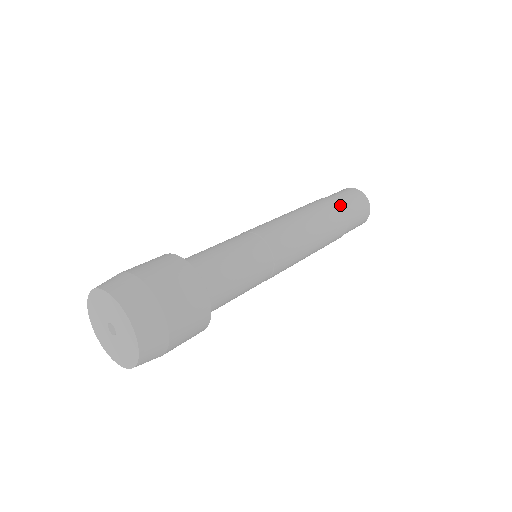
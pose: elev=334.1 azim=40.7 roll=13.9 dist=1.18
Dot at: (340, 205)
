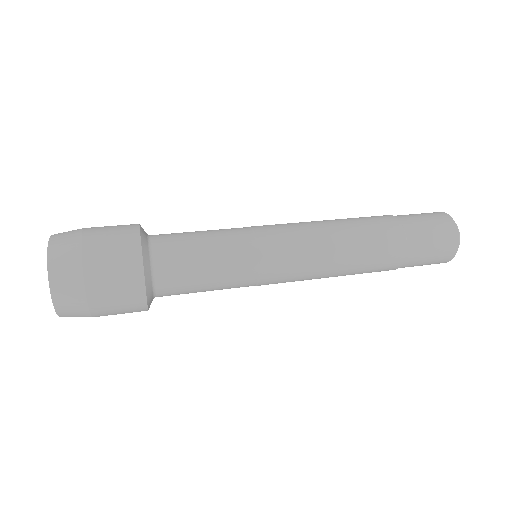
Dot at: (404, 253)
